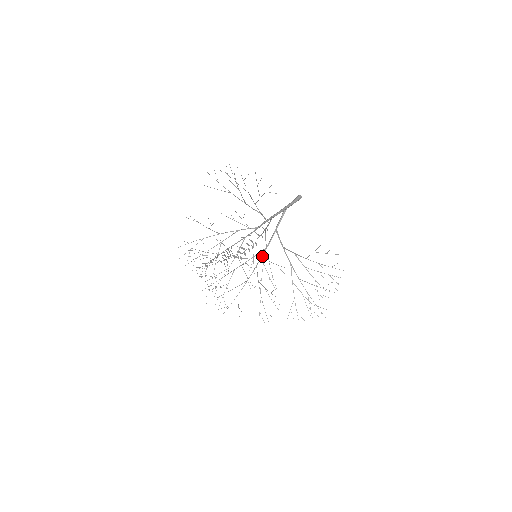
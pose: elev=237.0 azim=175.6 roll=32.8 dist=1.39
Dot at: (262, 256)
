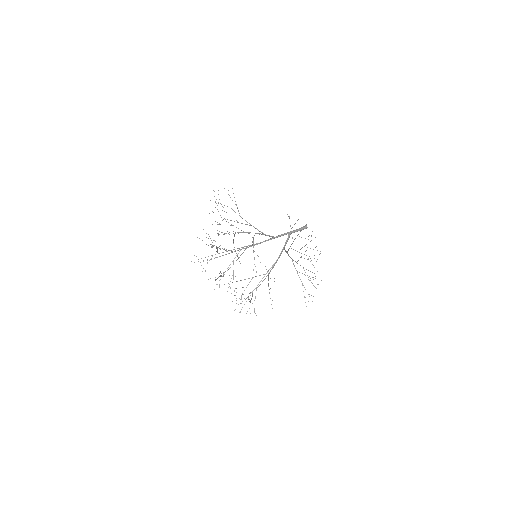
Dot at: (273, 266)
